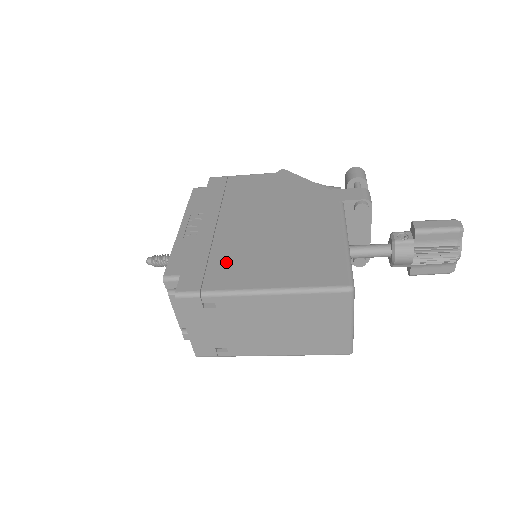
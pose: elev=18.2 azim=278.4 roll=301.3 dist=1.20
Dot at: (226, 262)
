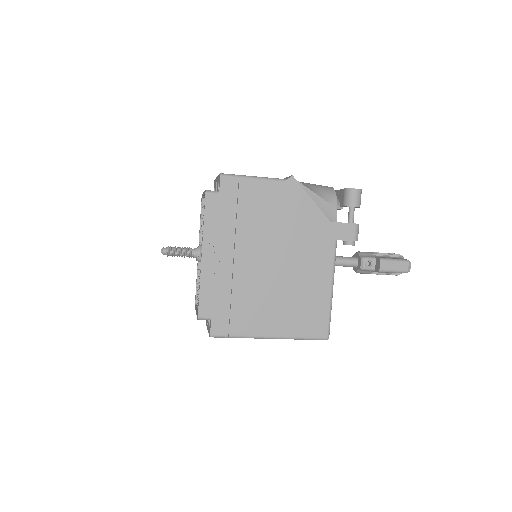
Dot at: (245, 307)
